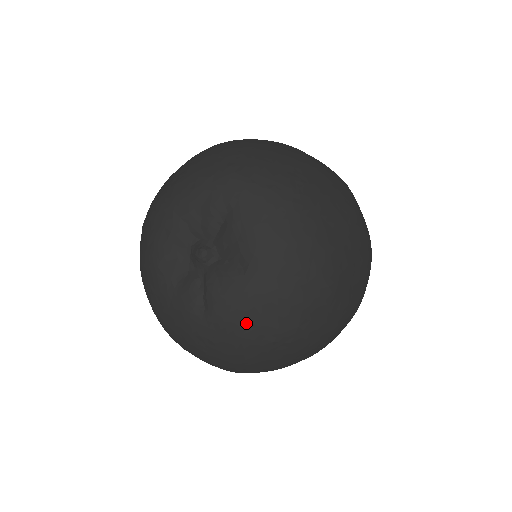
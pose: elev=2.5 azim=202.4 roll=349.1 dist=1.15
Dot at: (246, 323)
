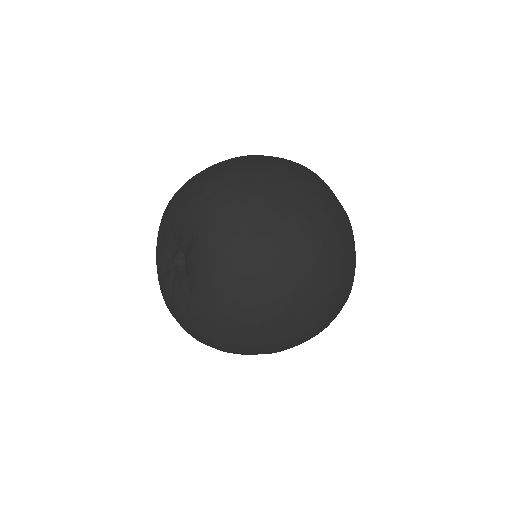
Dot at: (190, 323)
